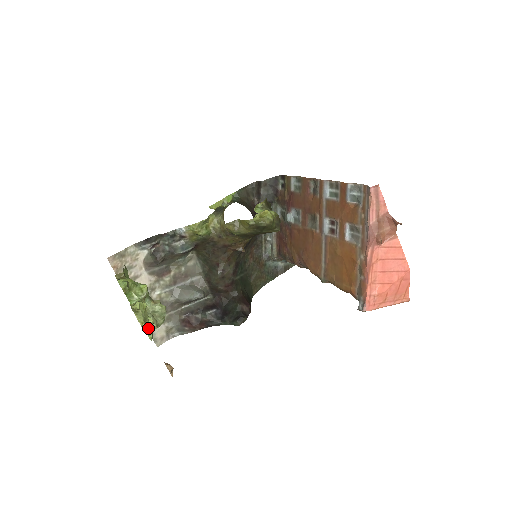
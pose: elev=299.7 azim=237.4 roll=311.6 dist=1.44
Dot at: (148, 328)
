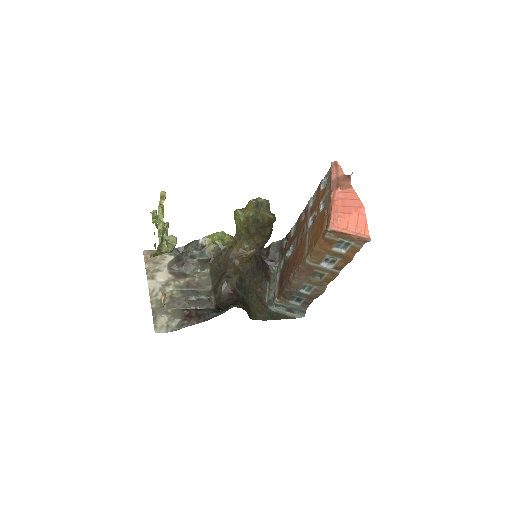
Dot at: (164, 191)
